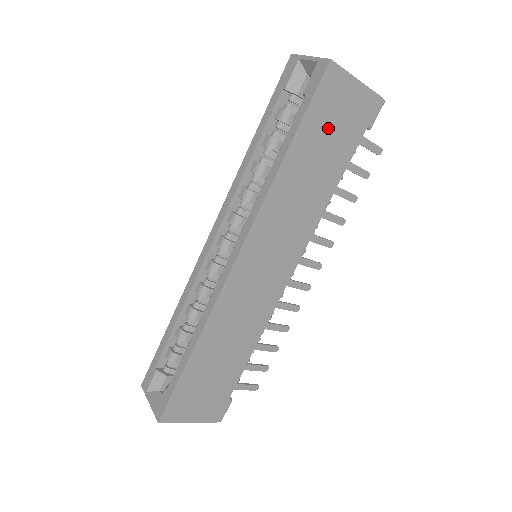
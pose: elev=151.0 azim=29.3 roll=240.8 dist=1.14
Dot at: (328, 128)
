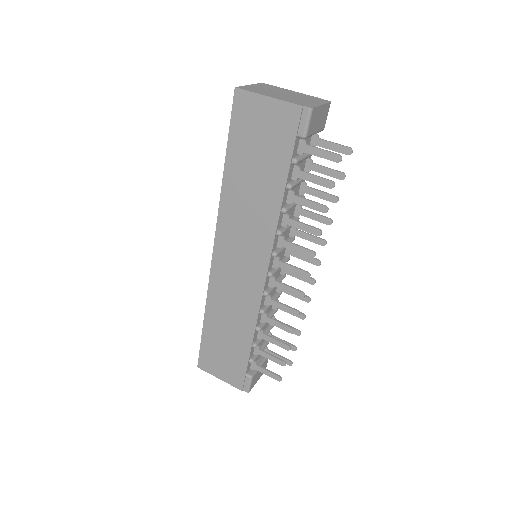
Dot at: (254, 144)
